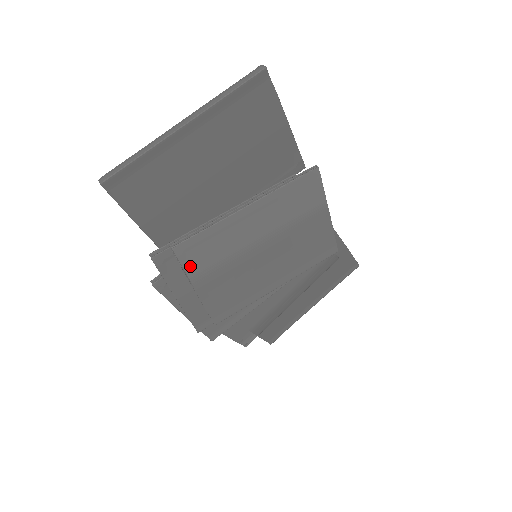
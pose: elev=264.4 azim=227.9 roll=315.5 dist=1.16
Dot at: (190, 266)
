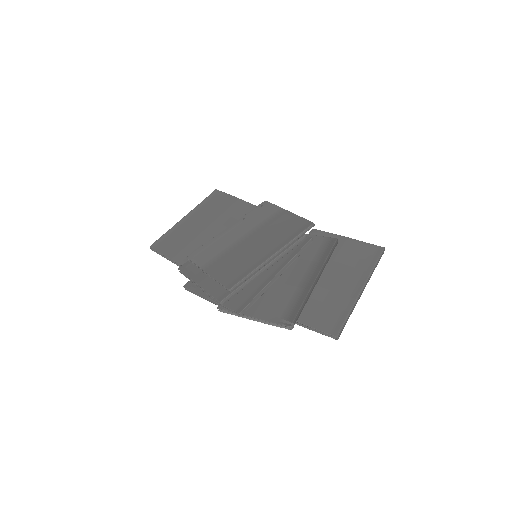
Dot at: (200, 262)
